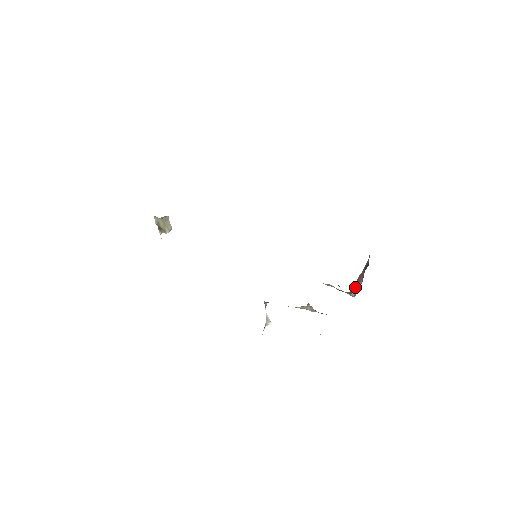
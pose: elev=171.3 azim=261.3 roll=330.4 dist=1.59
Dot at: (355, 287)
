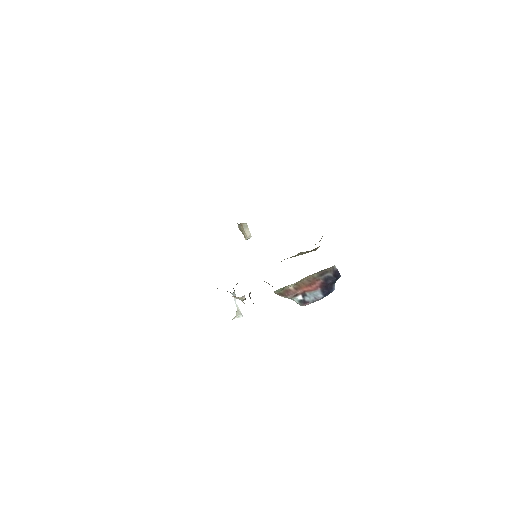
Dot at: (294, 293)
